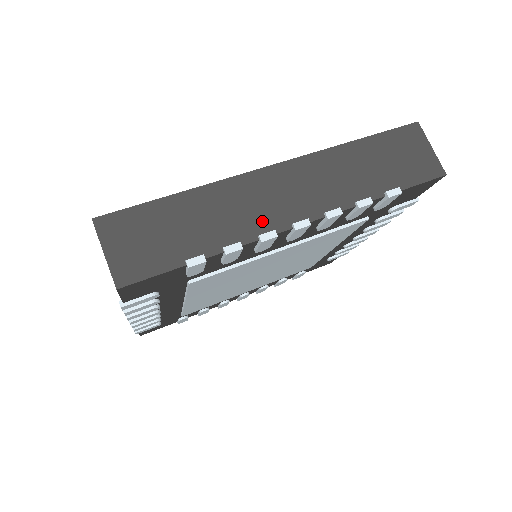
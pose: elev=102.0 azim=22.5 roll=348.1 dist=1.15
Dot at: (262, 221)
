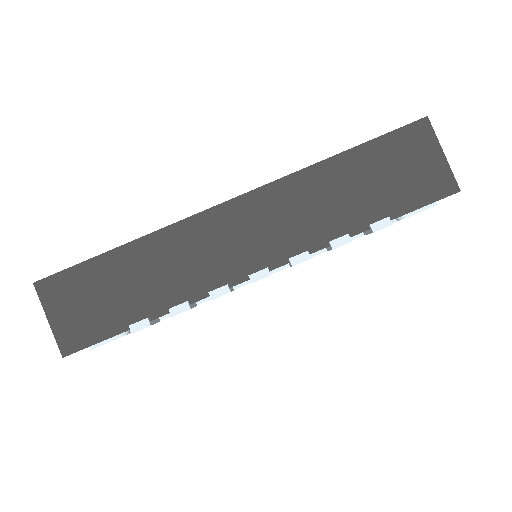
Dot at: (214, 273)
